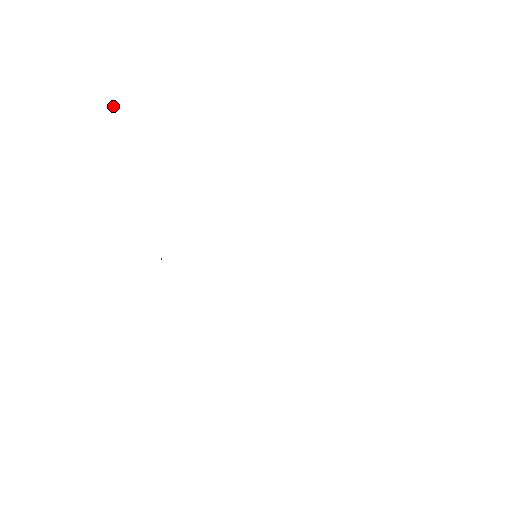
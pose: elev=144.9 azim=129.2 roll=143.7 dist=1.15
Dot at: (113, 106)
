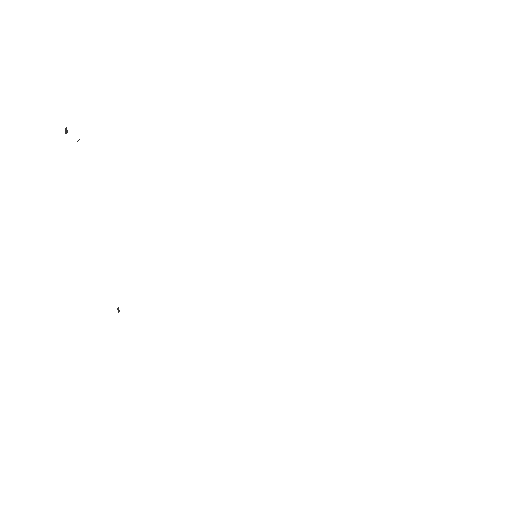
Dot at: (78, 140)
